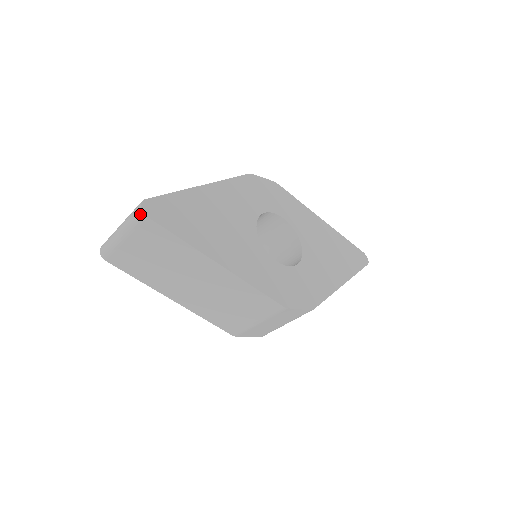
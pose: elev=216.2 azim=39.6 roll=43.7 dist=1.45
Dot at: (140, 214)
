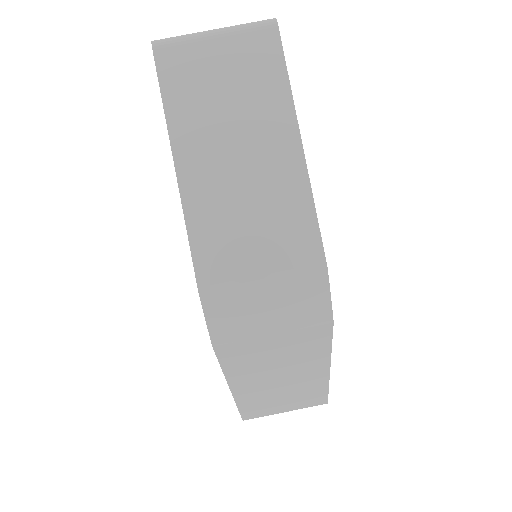
Dot at: (270, 20)
